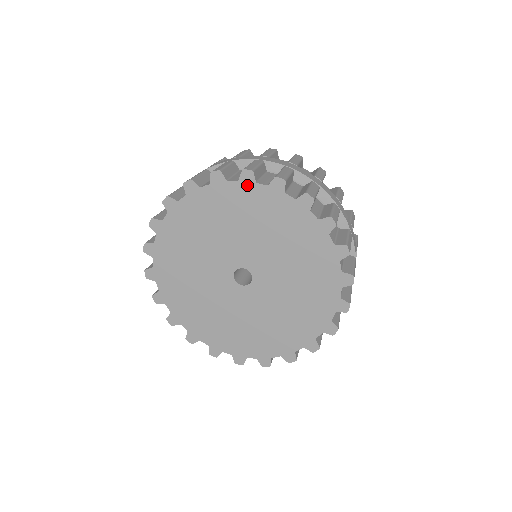
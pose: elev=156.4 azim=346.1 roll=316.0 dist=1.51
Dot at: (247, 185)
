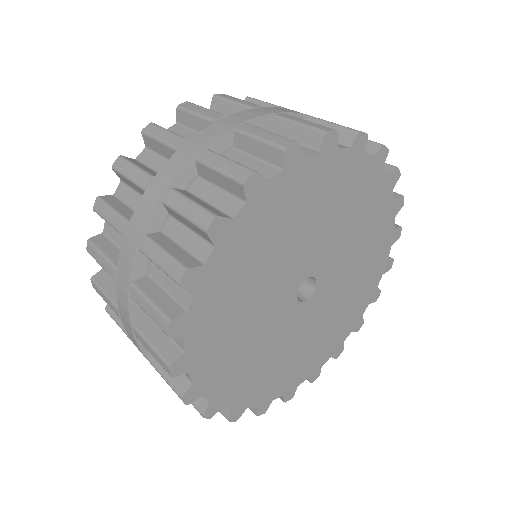
Dot at: (328, 155)
